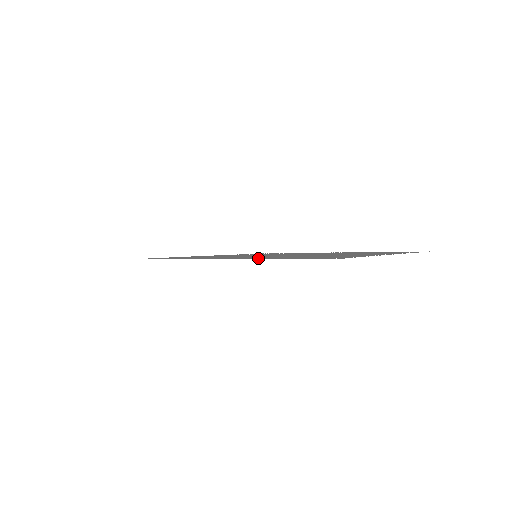
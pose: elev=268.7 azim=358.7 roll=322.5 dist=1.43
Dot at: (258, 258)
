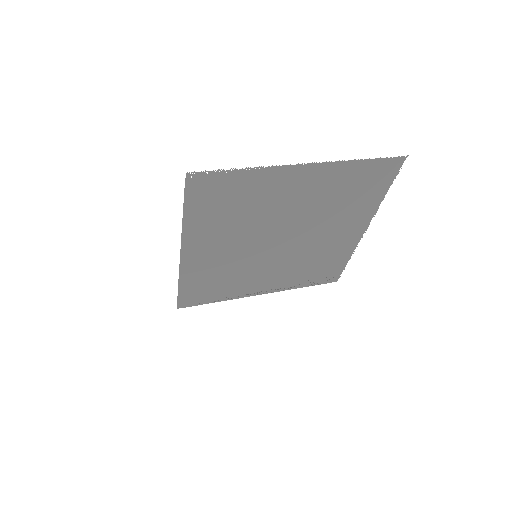
Dot at: (198, 230)
